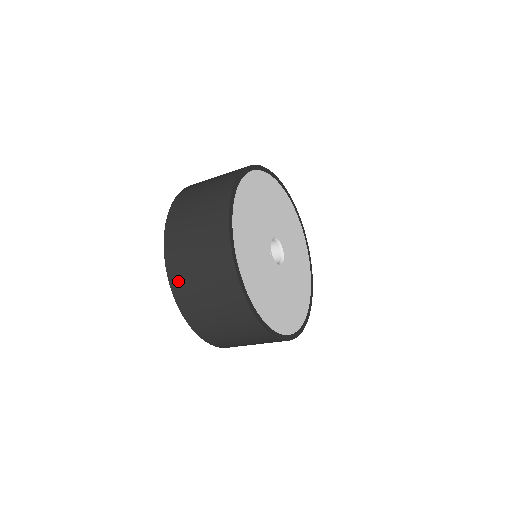
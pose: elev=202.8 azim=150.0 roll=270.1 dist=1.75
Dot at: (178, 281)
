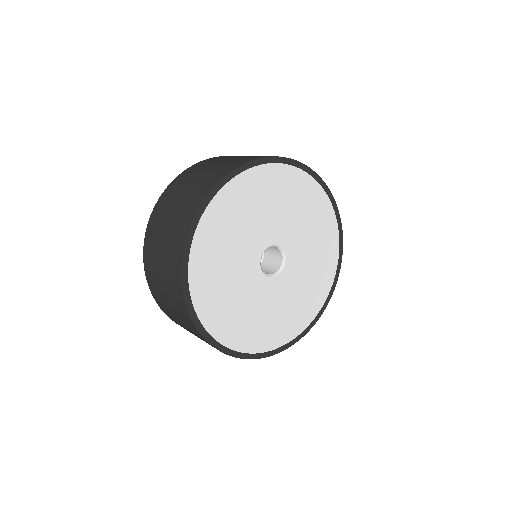
Dot at: (149, 268)
